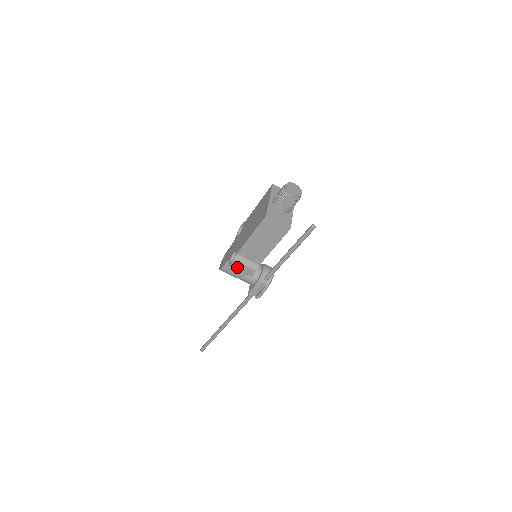
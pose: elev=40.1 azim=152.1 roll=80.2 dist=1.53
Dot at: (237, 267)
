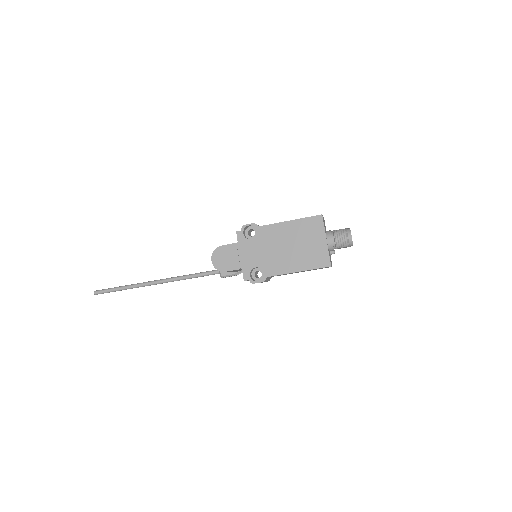
Dot at: occluded
